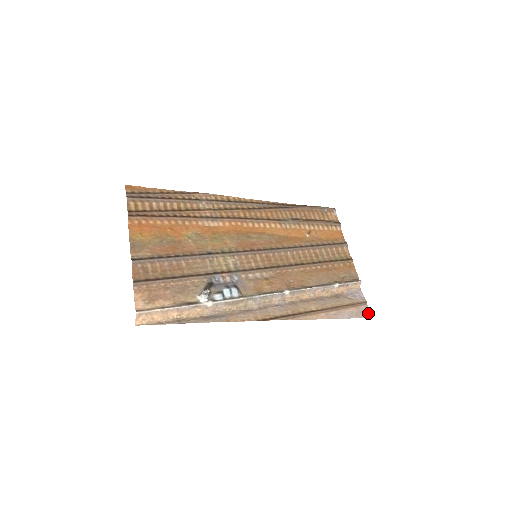
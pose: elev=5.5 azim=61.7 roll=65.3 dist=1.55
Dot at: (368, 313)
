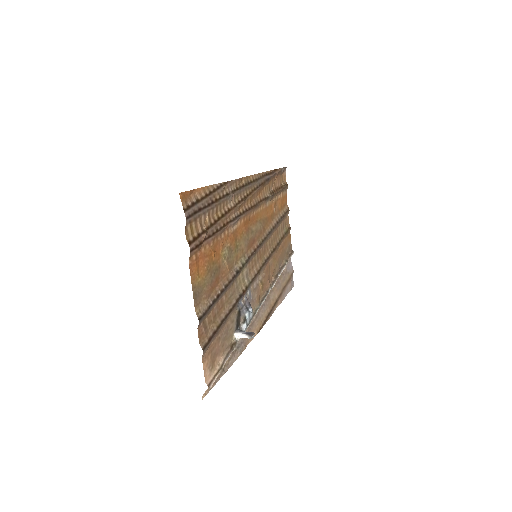
Dot at: (293, 282)
